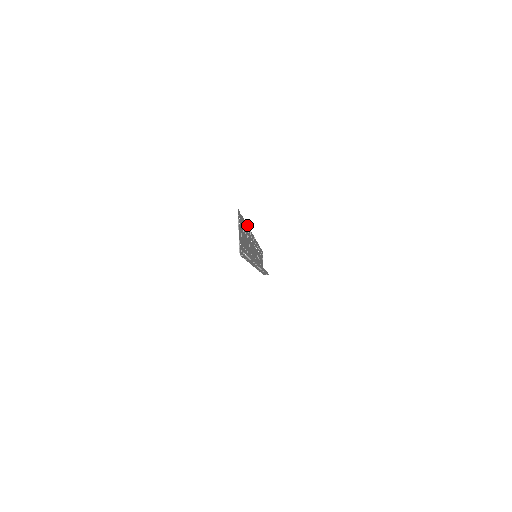
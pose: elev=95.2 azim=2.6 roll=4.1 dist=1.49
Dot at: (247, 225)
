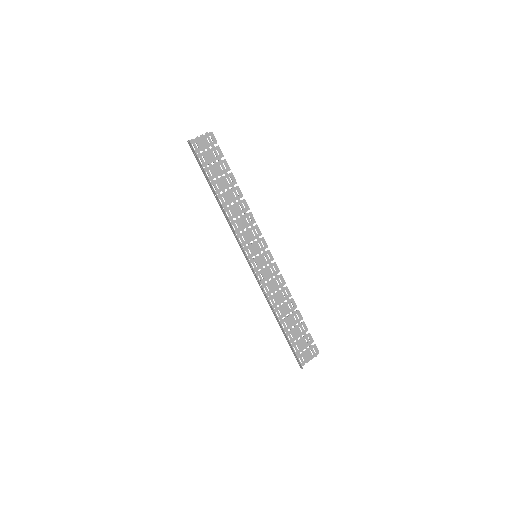
Dot at: (239, 188)
